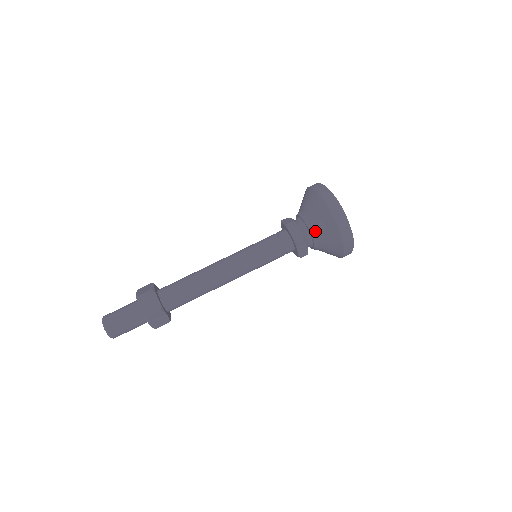
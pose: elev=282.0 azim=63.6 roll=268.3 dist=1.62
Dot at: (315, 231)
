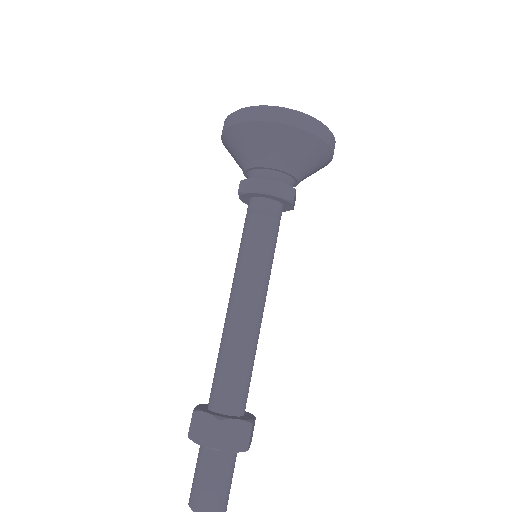
Dot at: (265, 159)
